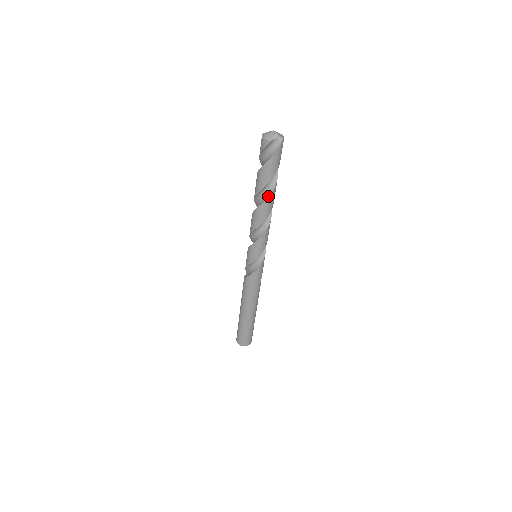
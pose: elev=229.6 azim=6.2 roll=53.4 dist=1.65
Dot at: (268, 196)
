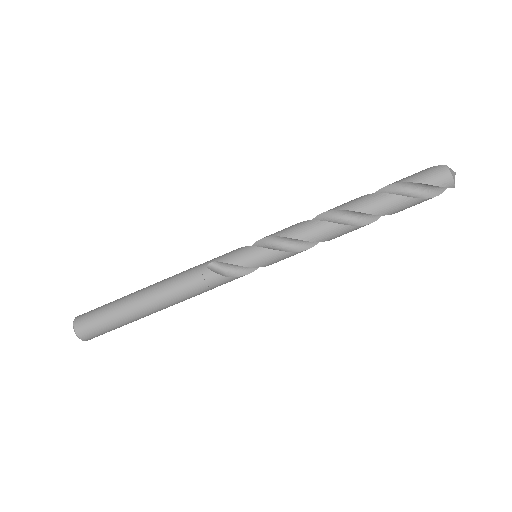
Dot at: (372, 222)
